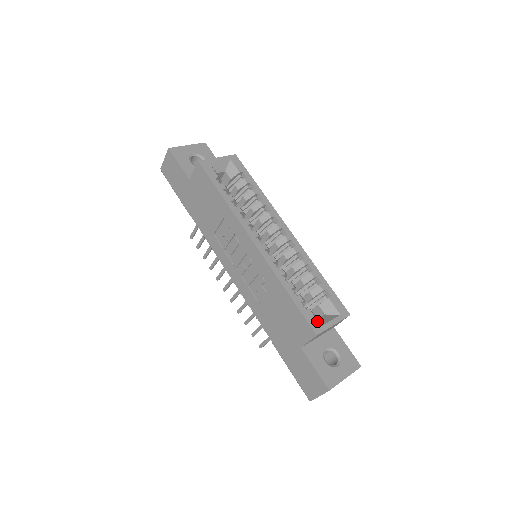
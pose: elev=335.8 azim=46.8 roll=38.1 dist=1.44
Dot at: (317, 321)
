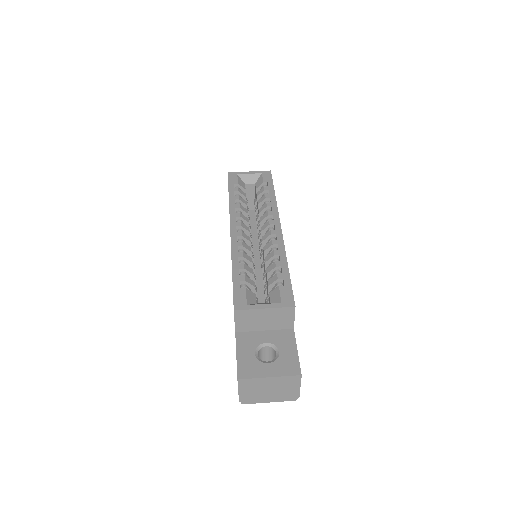
Dot at: (245, 300)
